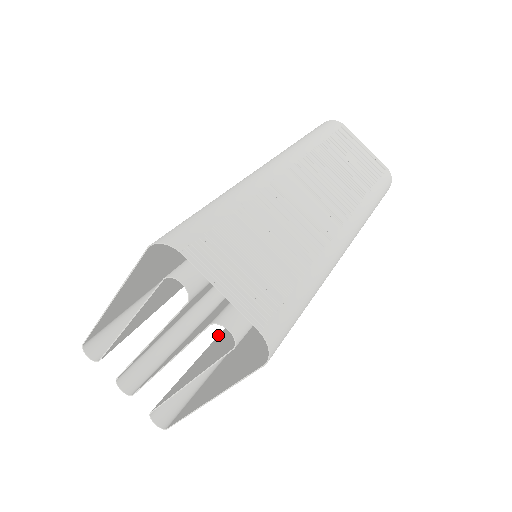
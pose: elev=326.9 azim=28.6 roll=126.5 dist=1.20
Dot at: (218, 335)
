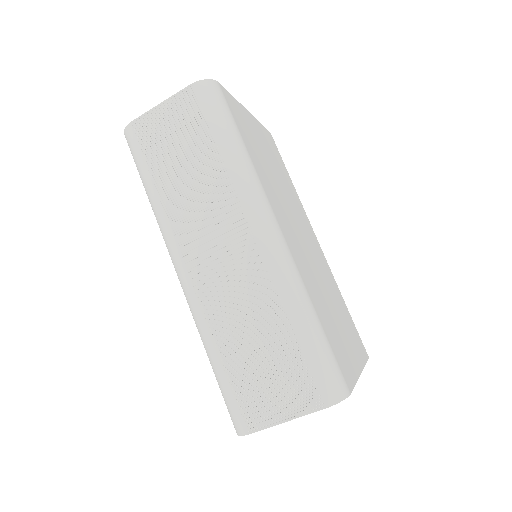
Dot at: occluded
